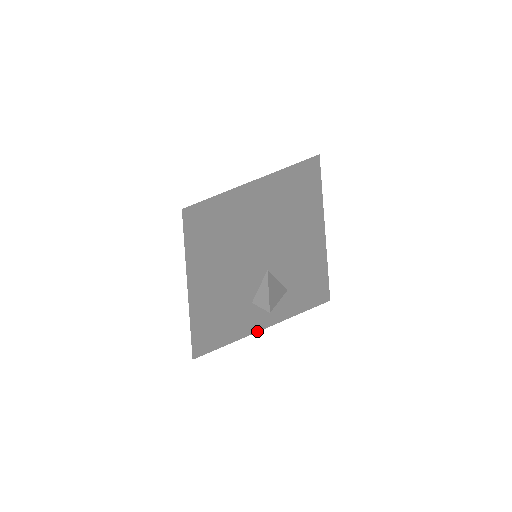
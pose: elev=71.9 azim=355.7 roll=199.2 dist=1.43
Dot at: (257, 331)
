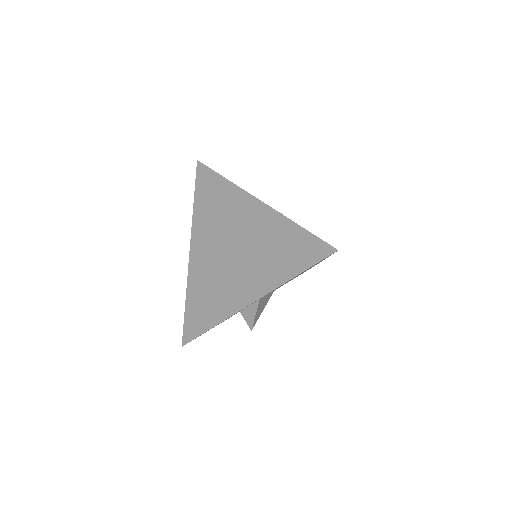
Dot at: occluded
